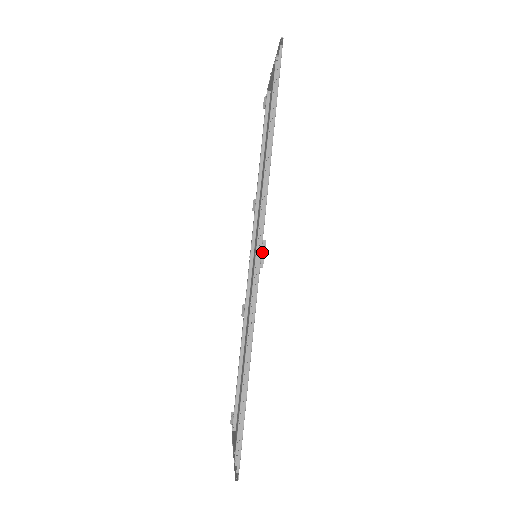
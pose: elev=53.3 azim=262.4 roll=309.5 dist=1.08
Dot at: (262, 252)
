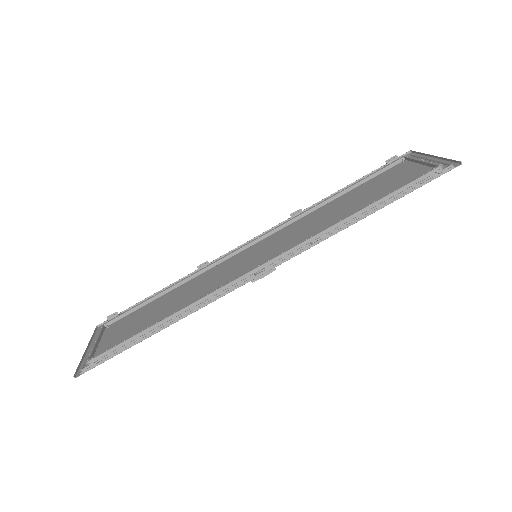
Dot at: (265, 273)
